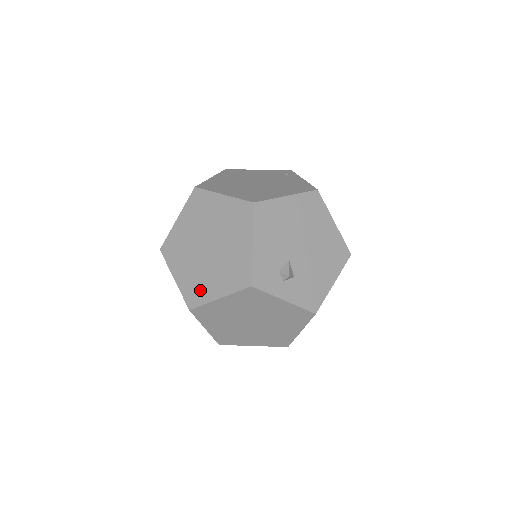
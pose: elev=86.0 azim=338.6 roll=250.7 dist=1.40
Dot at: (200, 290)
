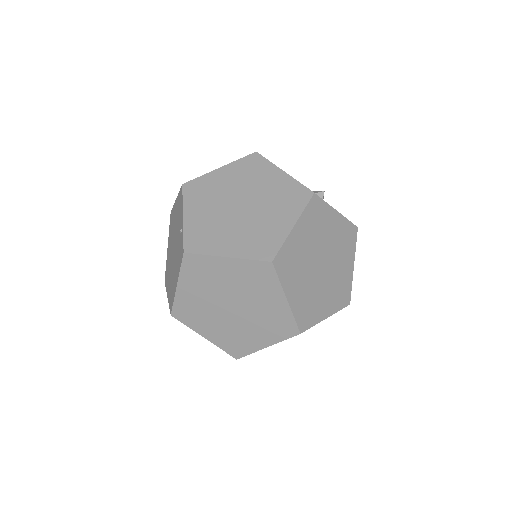
Dot at: (267, 238)
